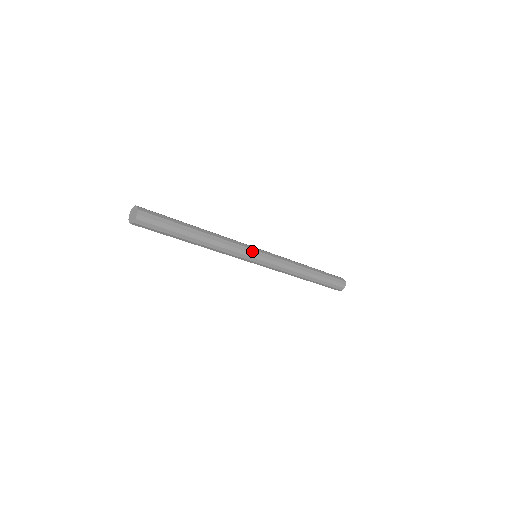
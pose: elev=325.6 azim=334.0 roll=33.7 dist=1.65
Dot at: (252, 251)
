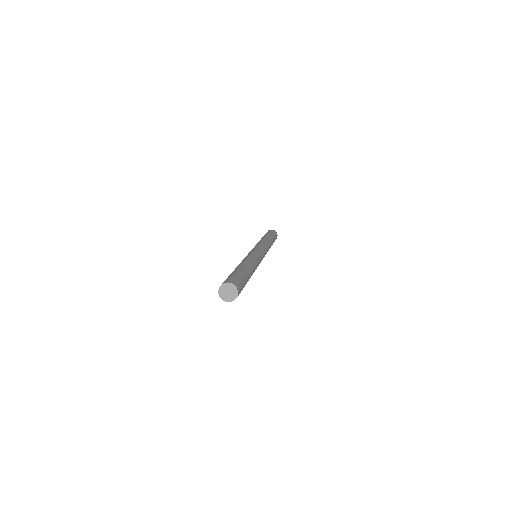
Dot at: (259, 253)
